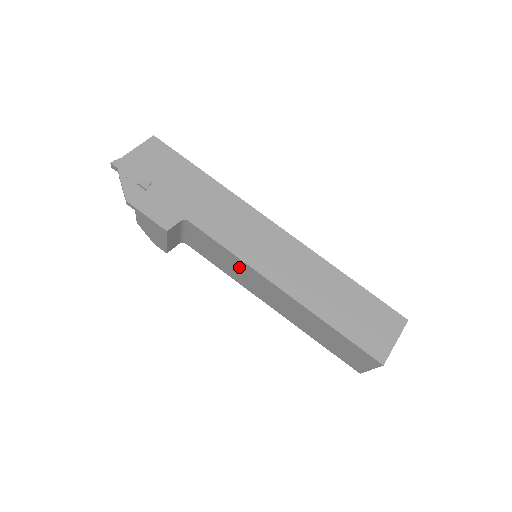
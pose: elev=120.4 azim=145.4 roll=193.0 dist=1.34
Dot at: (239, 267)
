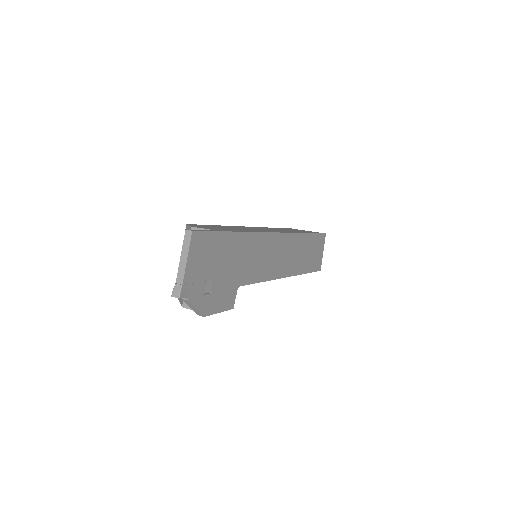
Dot at: occluded
